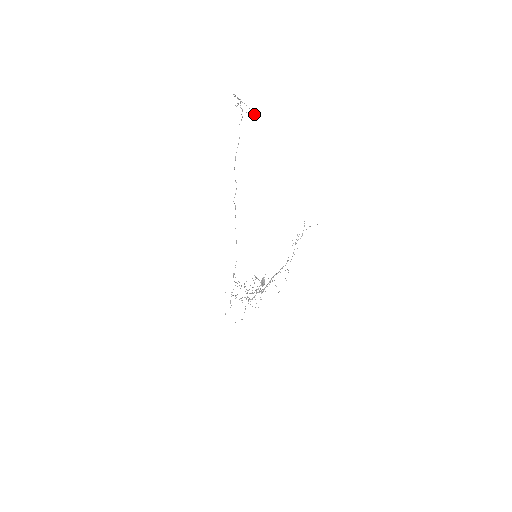
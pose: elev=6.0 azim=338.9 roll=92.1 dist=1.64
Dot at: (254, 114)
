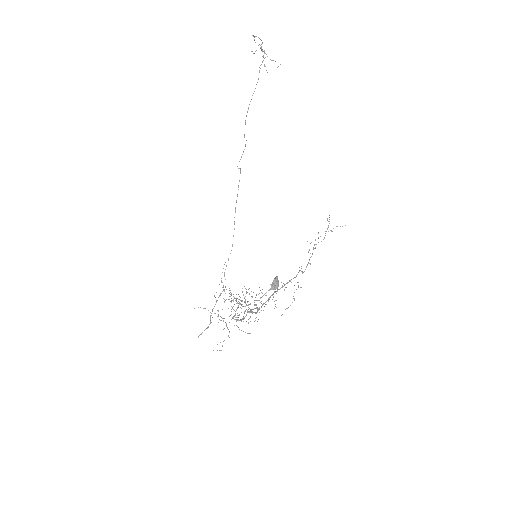
Dot at: (277, 67)
